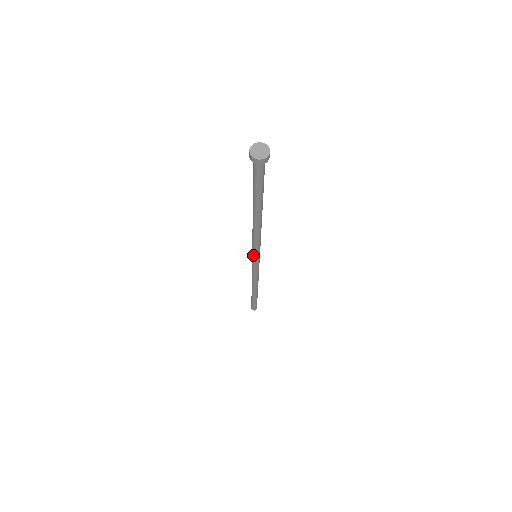
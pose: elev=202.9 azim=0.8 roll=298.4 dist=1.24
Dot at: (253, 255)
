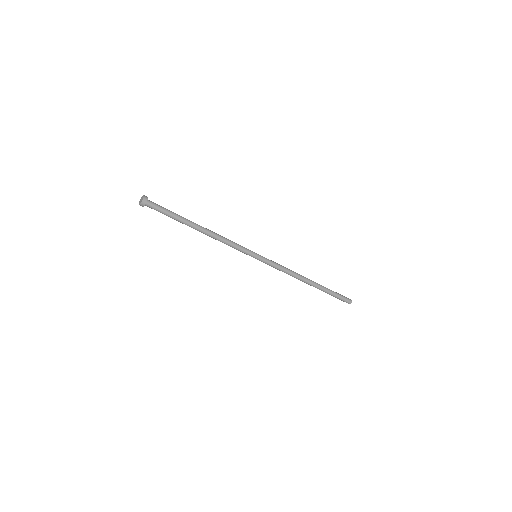
Dot at: occluded
